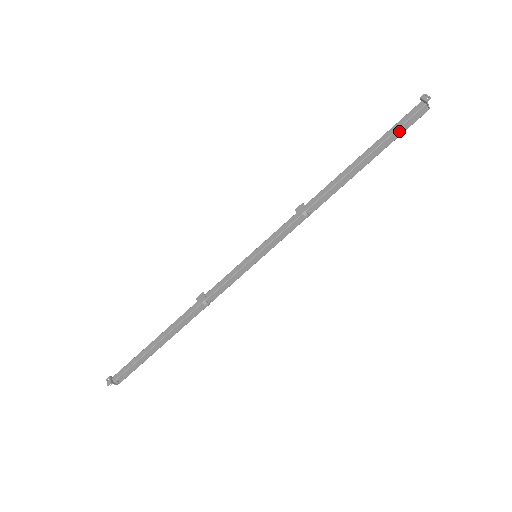
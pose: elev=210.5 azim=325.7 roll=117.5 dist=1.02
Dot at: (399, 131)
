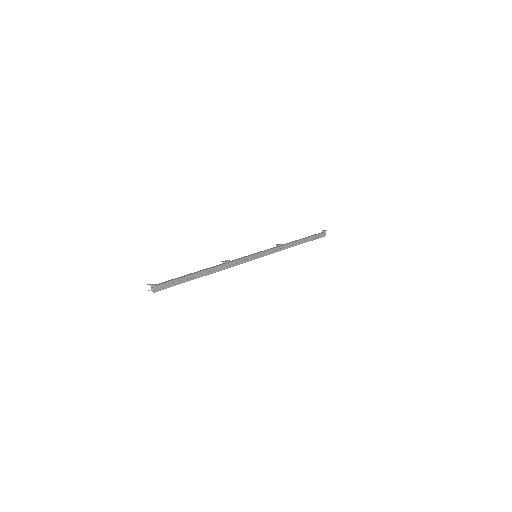
Dot at: (316, 237)
